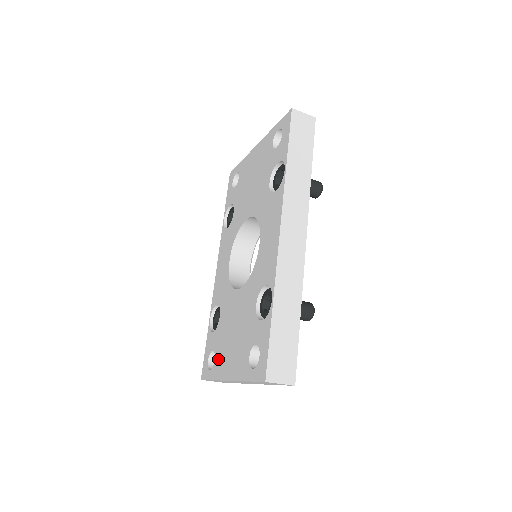
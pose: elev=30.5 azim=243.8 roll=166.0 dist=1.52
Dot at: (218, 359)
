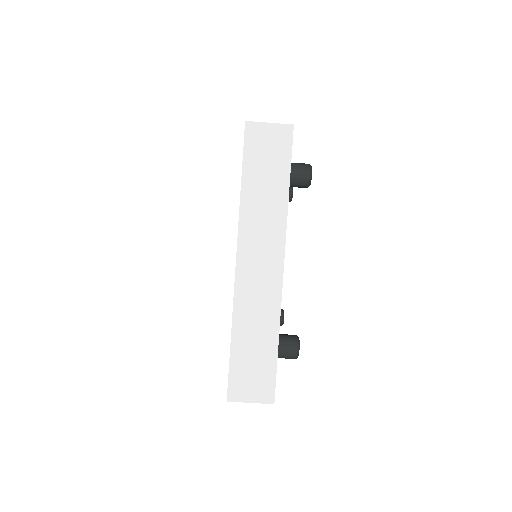
Dot at: occluded
